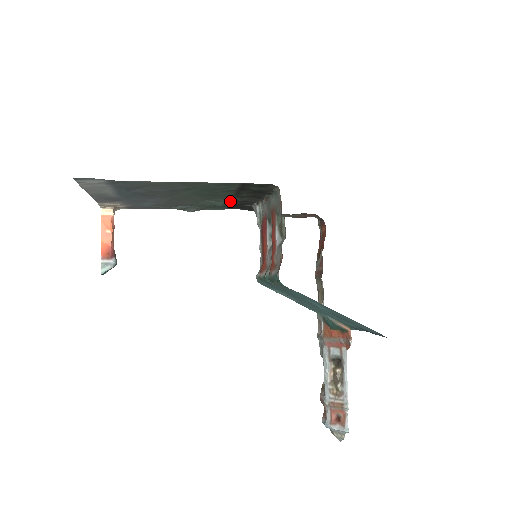
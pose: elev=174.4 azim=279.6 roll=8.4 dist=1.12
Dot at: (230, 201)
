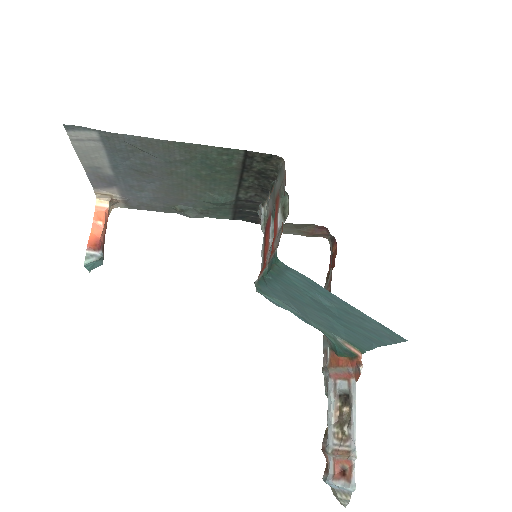
Dot at: (233, 198)
